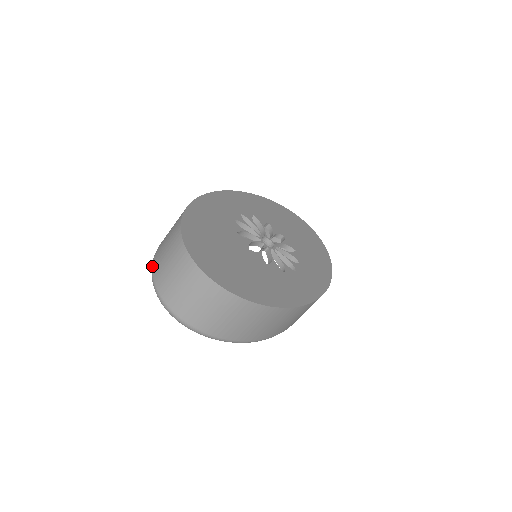
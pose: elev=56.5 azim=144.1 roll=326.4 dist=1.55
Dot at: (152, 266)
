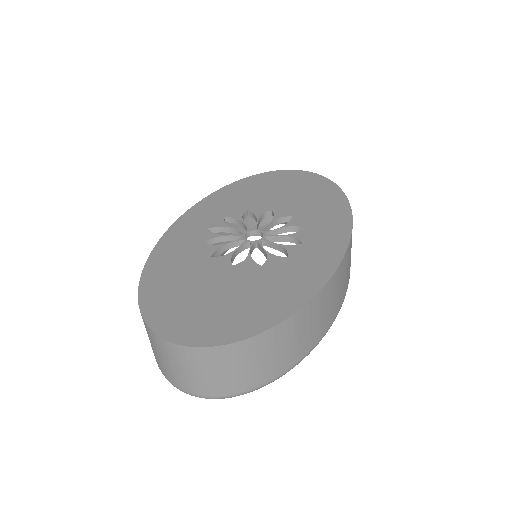
Dot at: occluded
